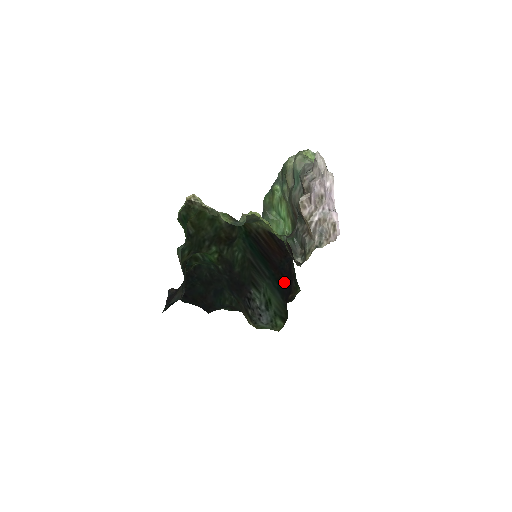
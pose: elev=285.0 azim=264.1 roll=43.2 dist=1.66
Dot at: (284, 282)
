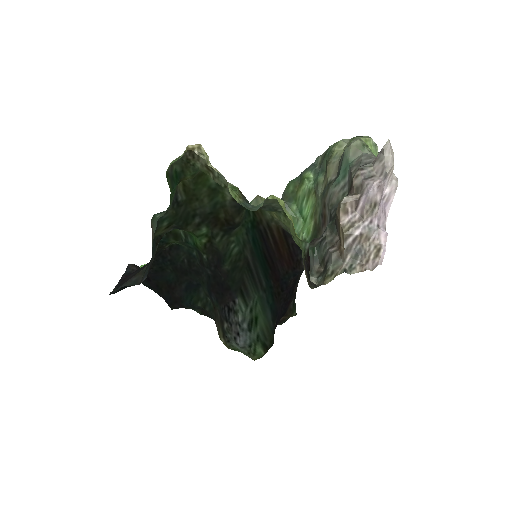
Dot at: (281, 300)
